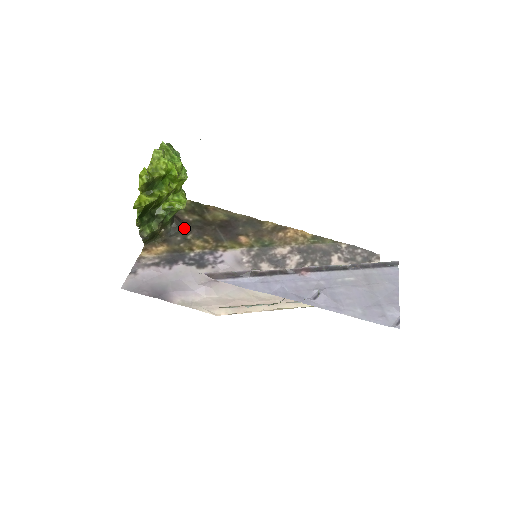
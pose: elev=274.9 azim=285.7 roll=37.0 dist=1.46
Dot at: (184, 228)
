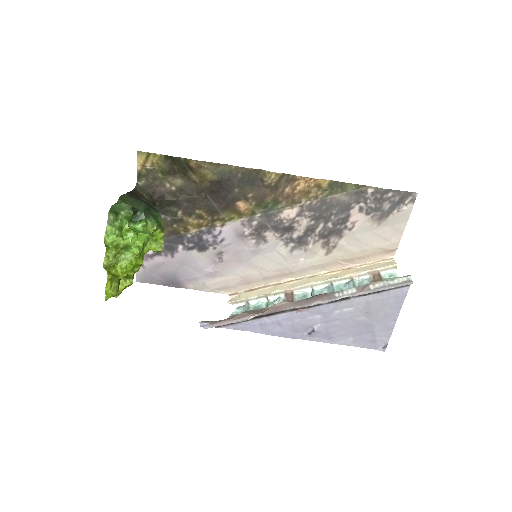
Dot at: (170, 204)
